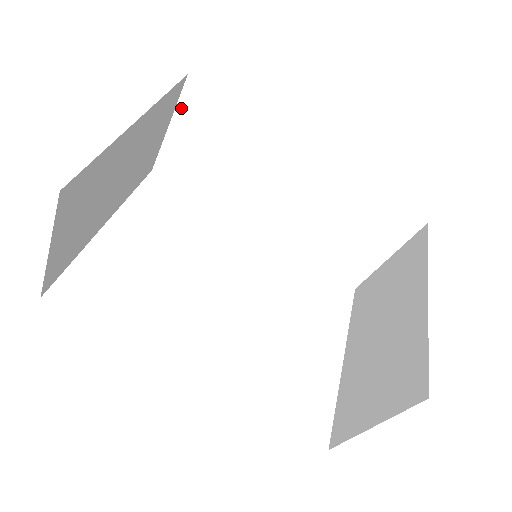
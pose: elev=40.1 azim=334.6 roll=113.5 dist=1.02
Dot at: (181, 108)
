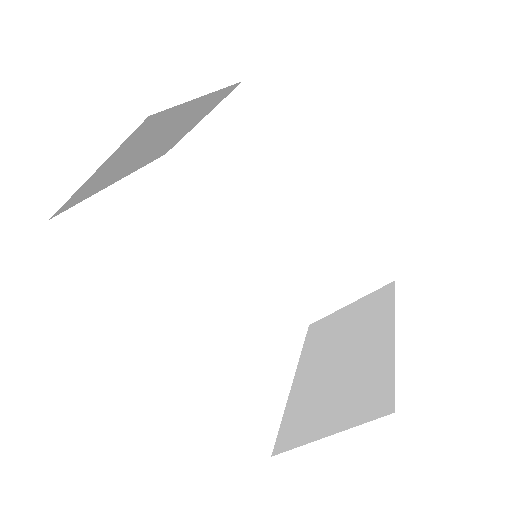
Dot at: (222, 108)
